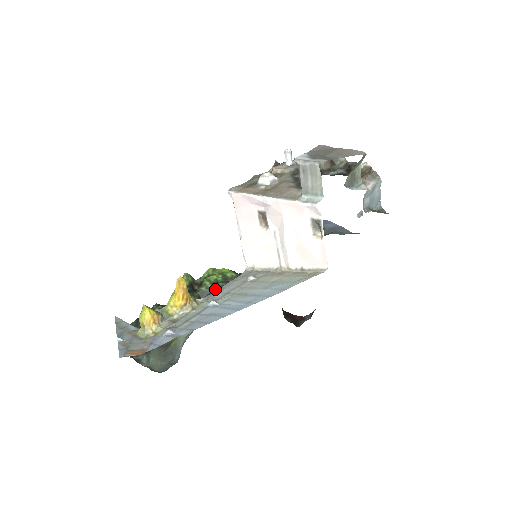
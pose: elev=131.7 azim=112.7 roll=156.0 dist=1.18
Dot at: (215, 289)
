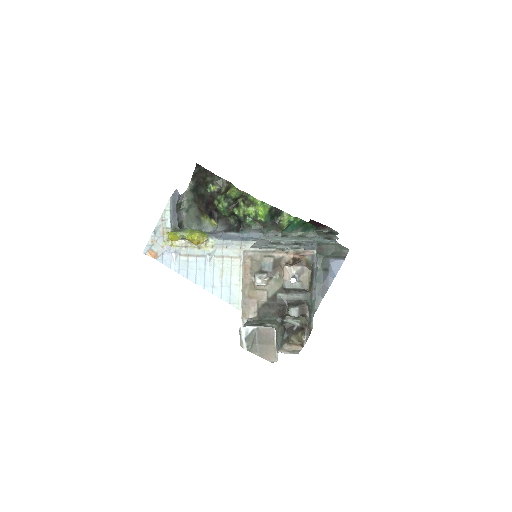
Dot at: (242, 221)
